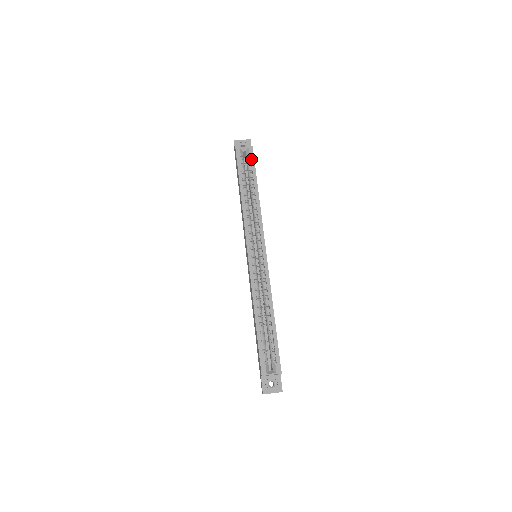
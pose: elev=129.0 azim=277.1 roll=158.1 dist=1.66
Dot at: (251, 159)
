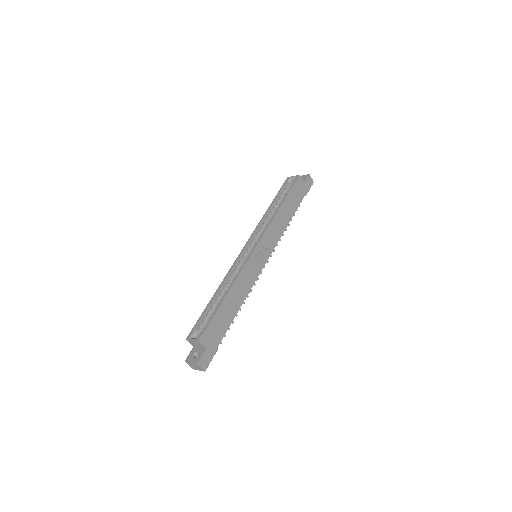
Dot at: (292, 183)
